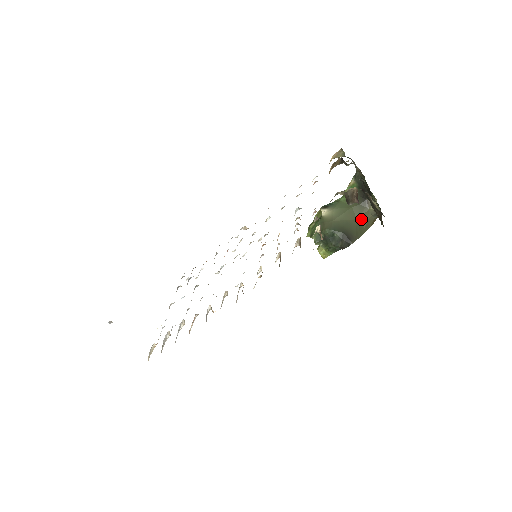
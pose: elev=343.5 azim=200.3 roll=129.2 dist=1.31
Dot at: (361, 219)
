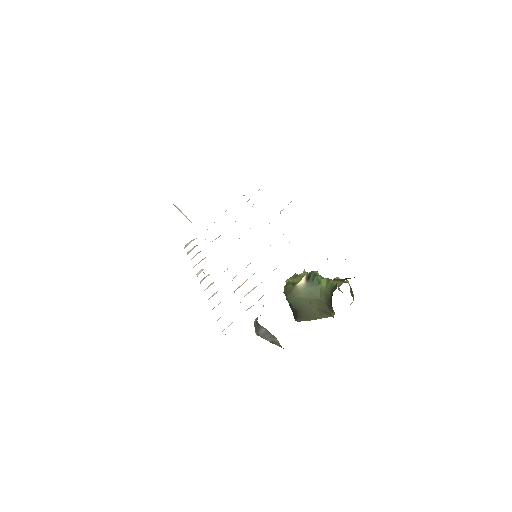
Dot at: (321, 311)
